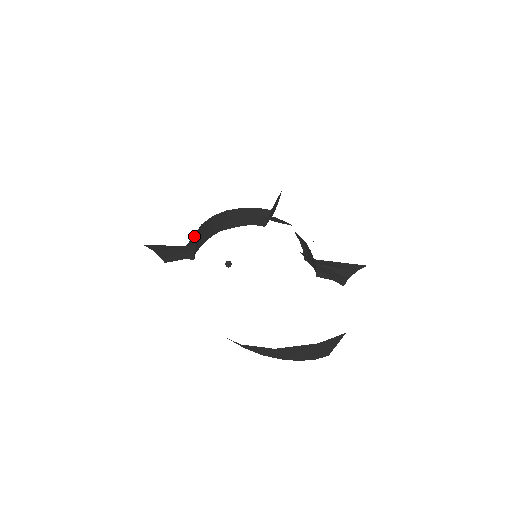
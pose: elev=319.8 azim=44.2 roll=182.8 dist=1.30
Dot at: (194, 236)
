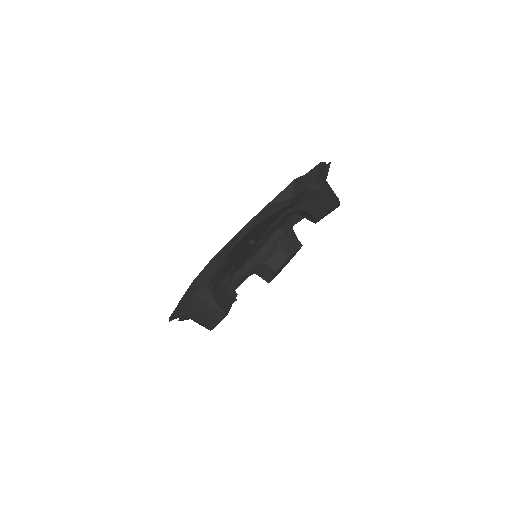
Dot at: occluded
